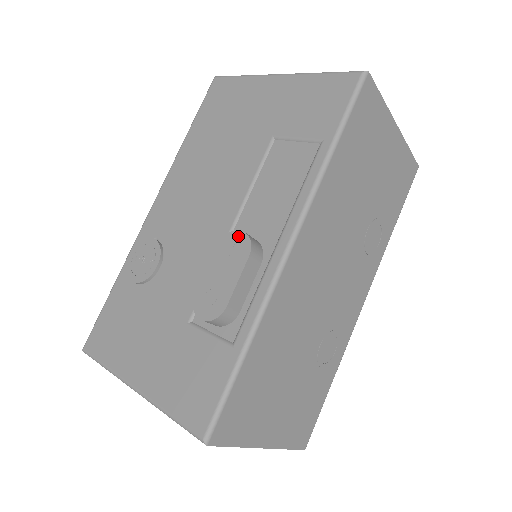
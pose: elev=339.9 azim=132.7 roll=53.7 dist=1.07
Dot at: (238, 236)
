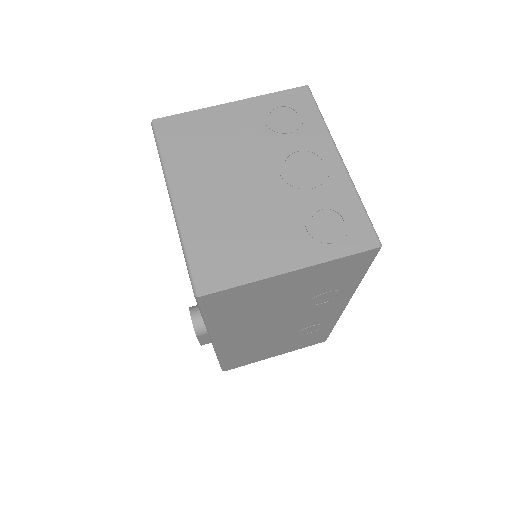
Dot at: (191, 319)
